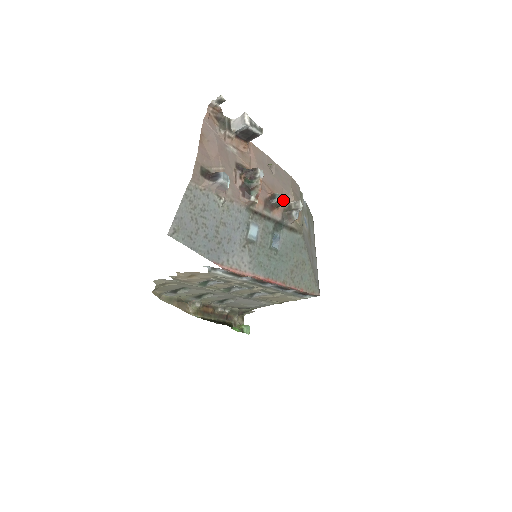
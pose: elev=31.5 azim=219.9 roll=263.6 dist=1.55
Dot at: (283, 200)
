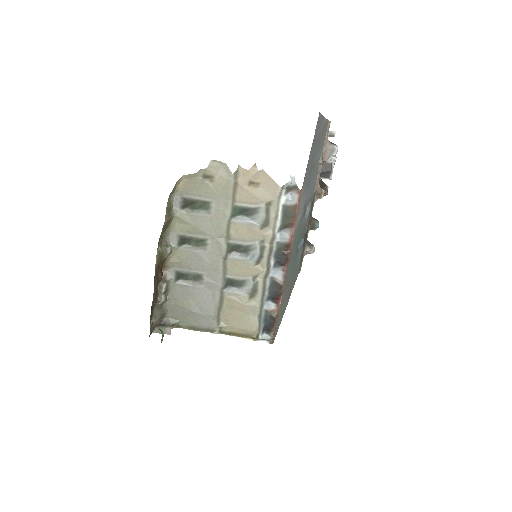
Dot at: occluded
